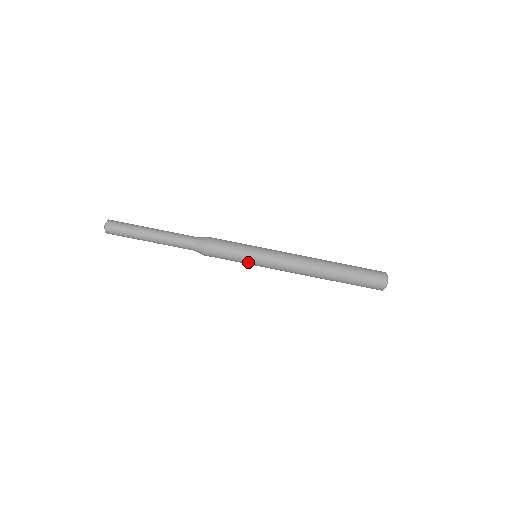
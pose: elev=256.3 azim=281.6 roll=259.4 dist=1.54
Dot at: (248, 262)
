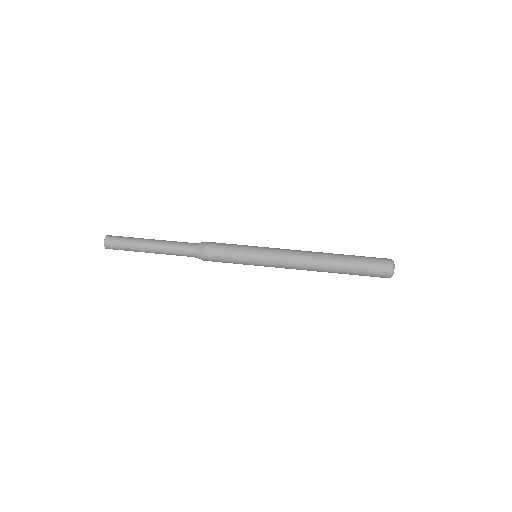
Dot at: (249, 252)
